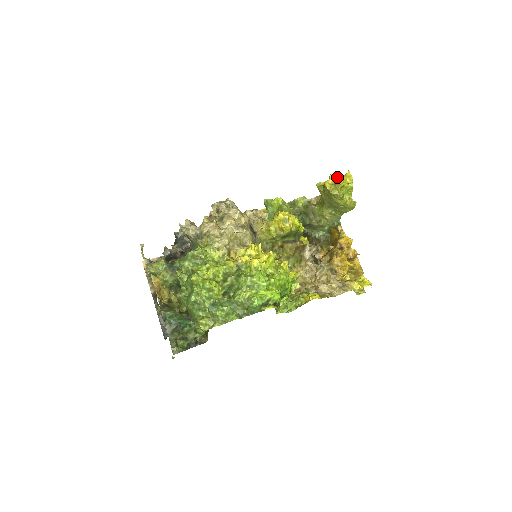
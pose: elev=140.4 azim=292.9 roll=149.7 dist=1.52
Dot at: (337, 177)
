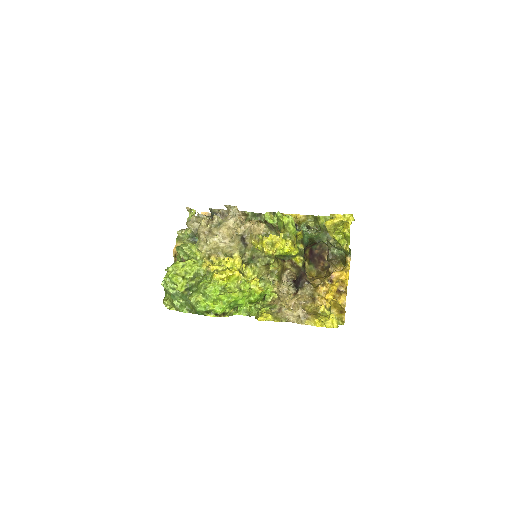
Dot at: (349, 217)
